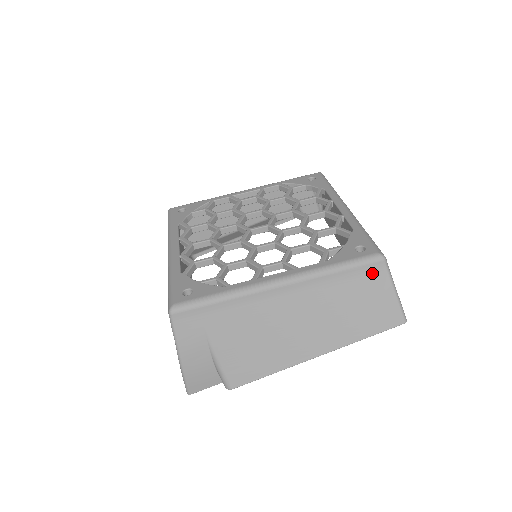
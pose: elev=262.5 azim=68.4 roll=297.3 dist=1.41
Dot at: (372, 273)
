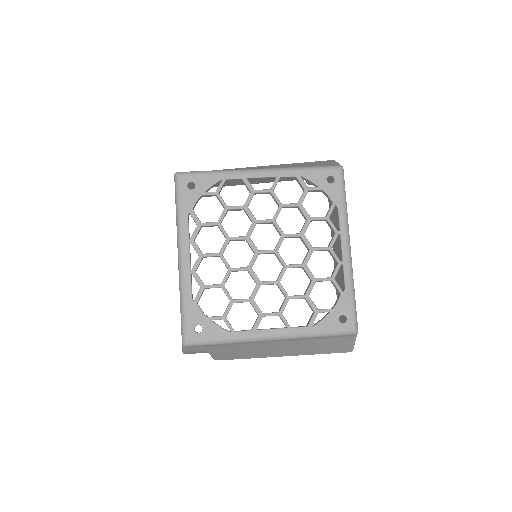
Dot at: (343, 337)
